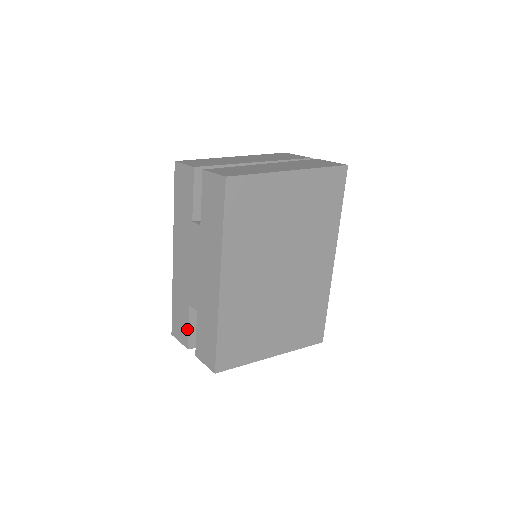
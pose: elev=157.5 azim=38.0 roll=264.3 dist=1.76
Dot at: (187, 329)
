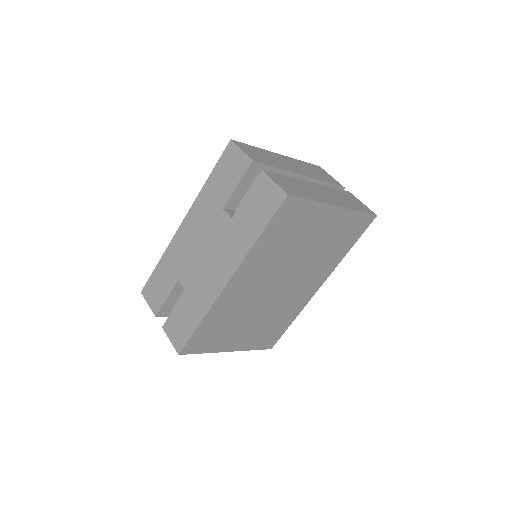
Dot at: (164, 299)
